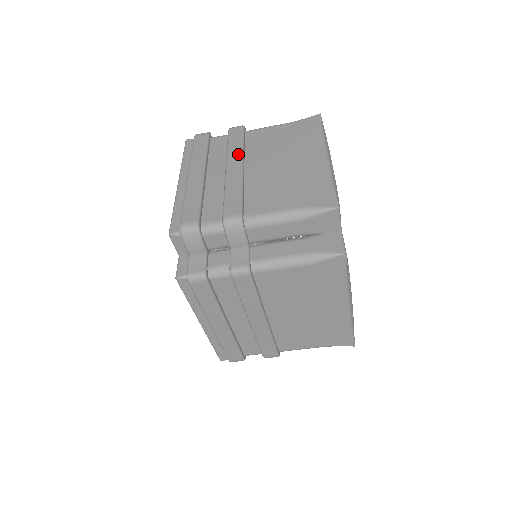
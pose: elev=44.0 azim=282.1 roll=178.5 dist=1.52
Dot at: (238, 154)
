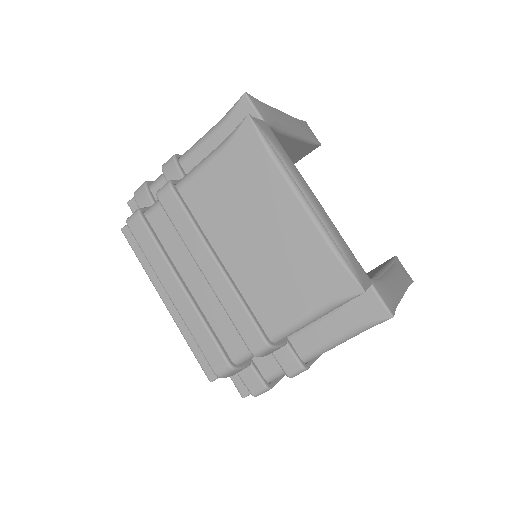
Dot at: occluded
